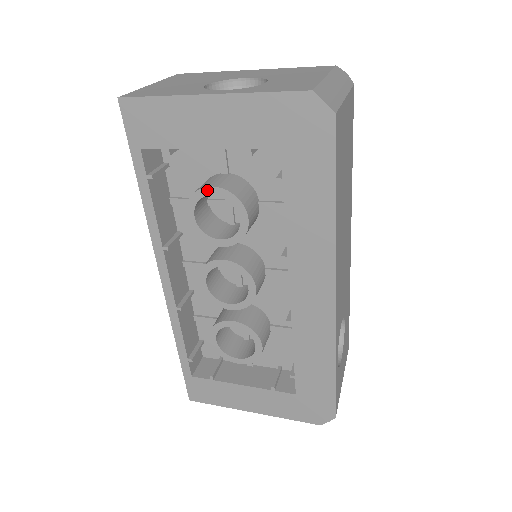
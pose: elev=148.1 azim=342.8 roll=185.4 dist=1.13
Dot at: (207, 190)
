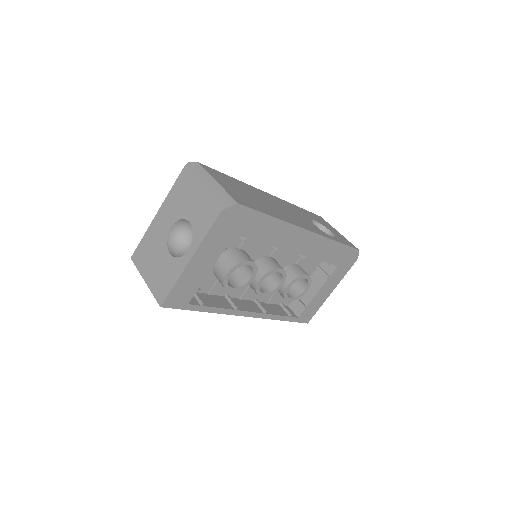
Dot at: (226, 277)
